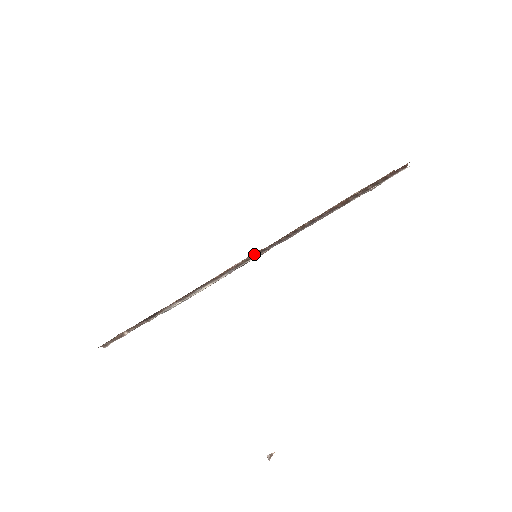
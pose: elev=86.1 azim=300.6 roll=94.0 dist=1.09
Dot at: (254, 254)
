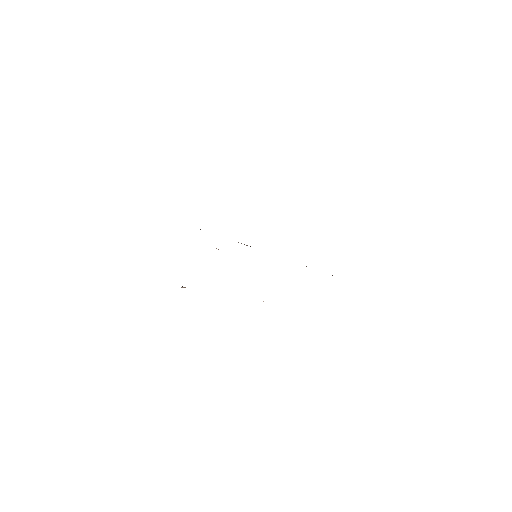
Dot at: occluded
